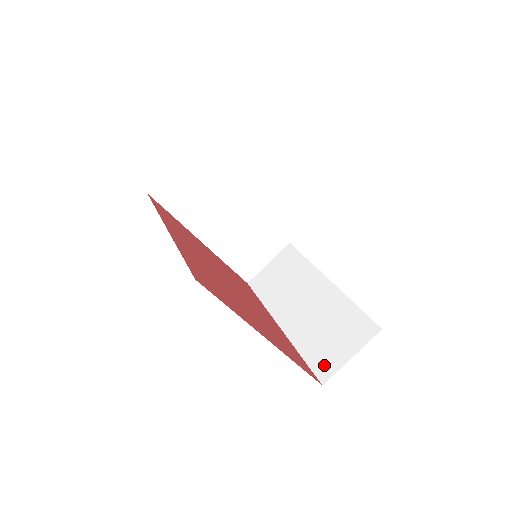
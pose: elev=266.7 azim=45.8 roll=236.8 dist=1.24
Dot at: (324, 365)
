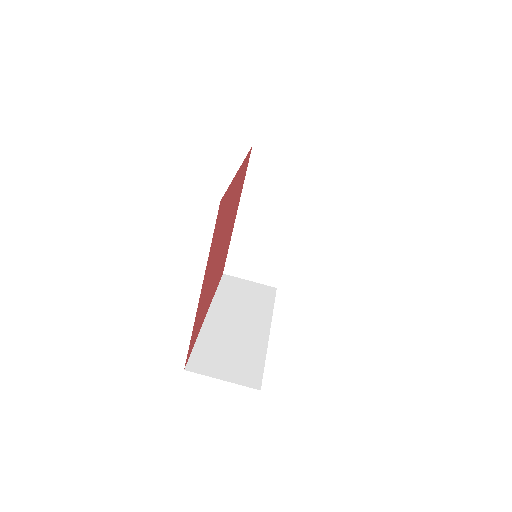
Dot at: (201, 362)
